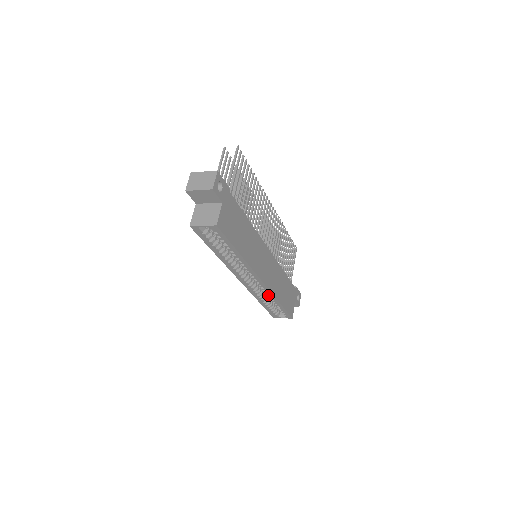
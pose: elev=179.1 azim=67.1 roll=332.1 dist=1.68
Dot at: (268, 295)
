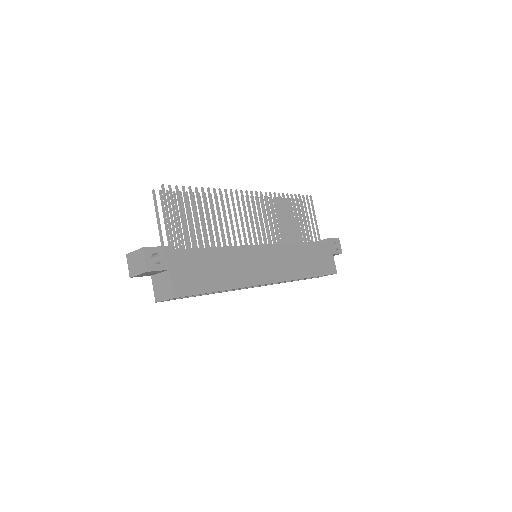
Dot at: occluded
